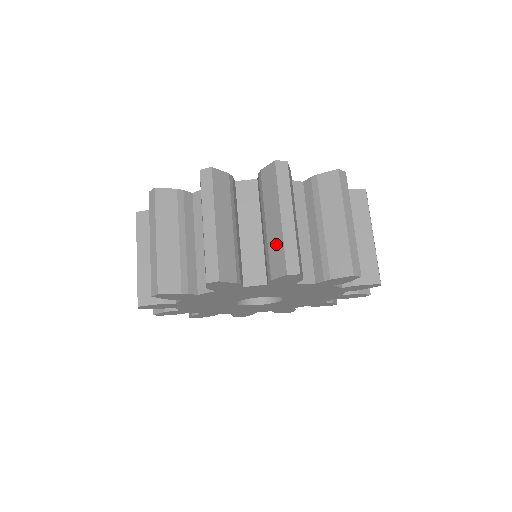
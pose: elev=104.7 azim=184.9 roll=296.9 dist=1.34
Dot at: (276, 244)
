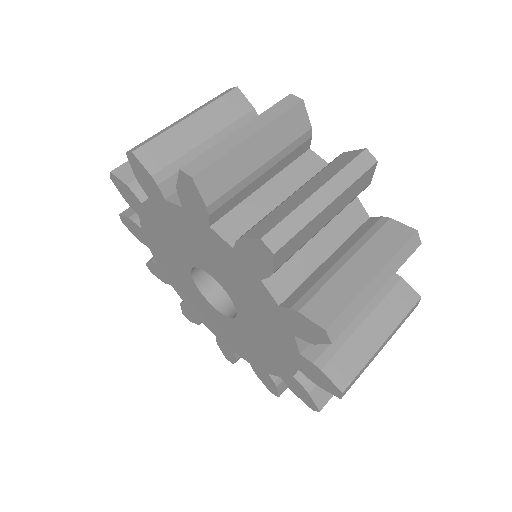
Dot at: (342, 291)
